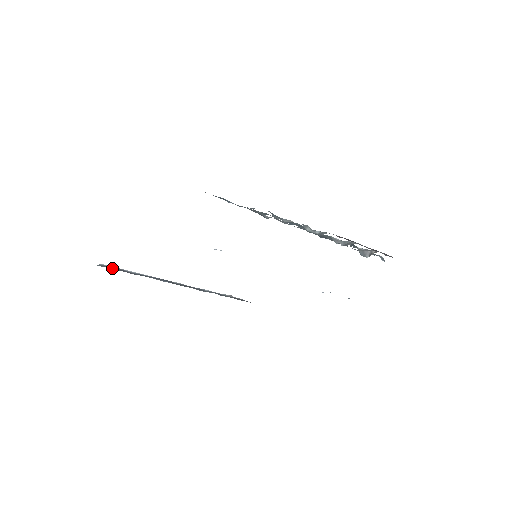
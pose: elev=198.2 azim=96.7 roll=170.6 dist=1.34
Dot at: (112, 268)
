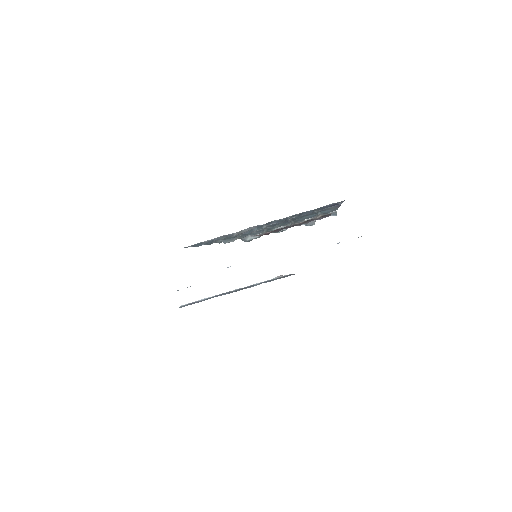
Dot at: occluded
